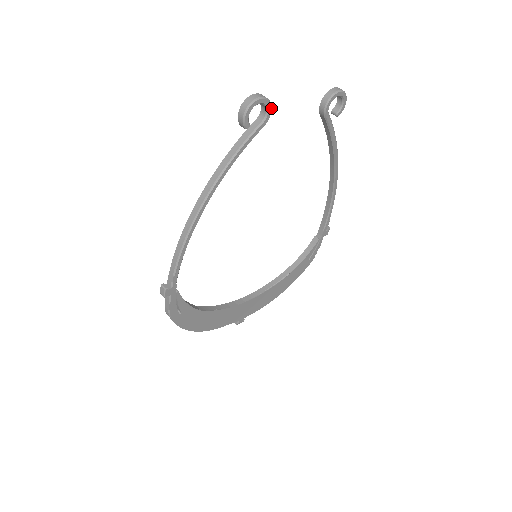
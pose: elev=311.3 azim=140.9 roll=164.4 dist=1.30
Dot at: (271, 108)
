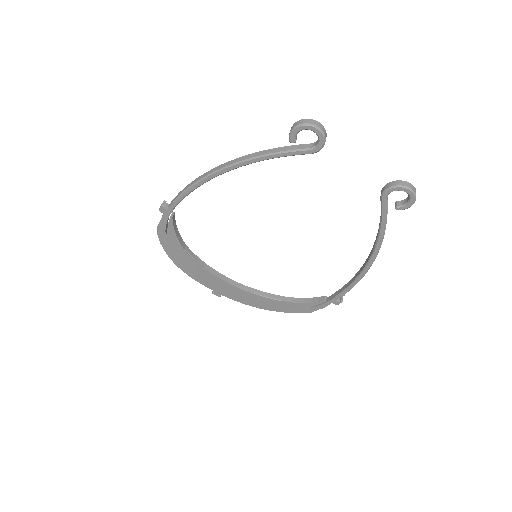
Dot at: (324, 144)
